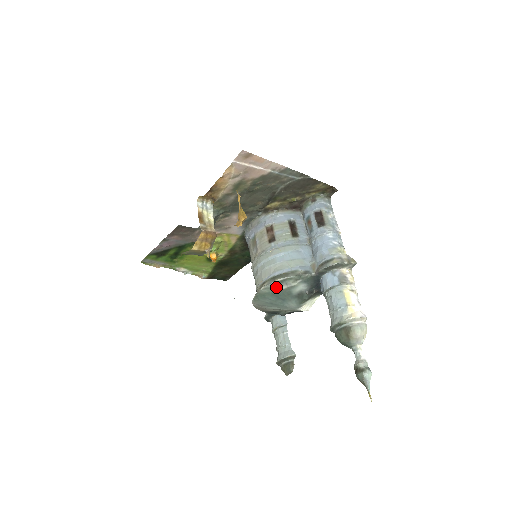
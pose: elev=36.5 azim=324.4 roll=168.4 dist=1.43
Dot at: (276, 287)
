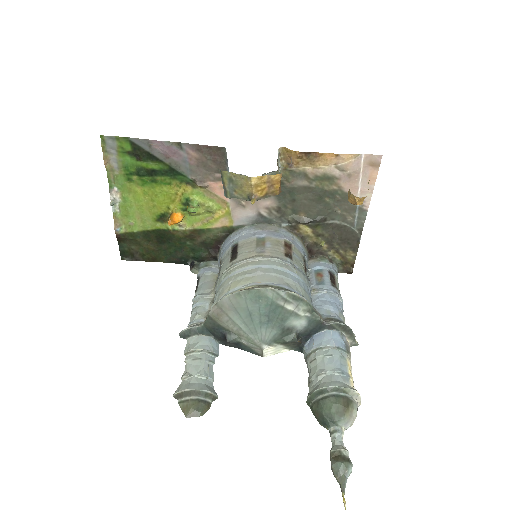
Dot at: (285, 300)
